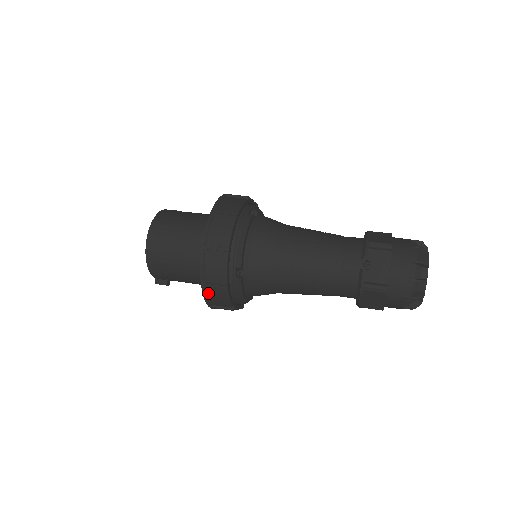
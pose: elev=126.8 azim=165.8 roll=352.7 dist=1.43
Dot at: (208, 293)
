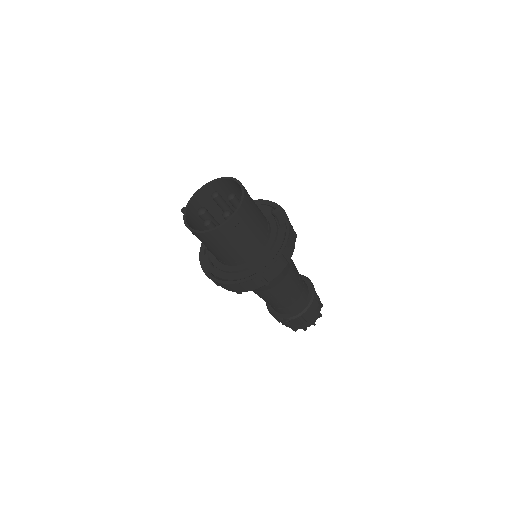
Dot at: occluded
